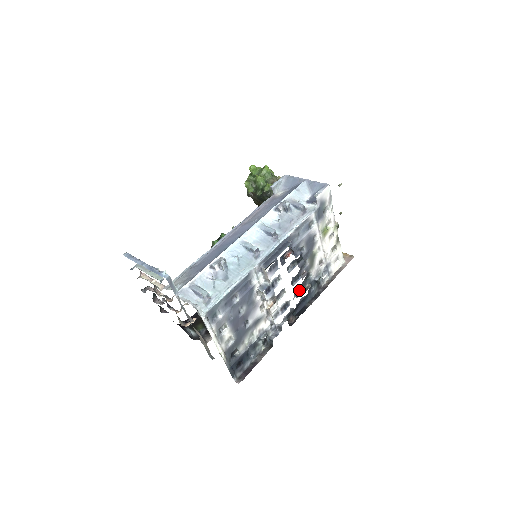
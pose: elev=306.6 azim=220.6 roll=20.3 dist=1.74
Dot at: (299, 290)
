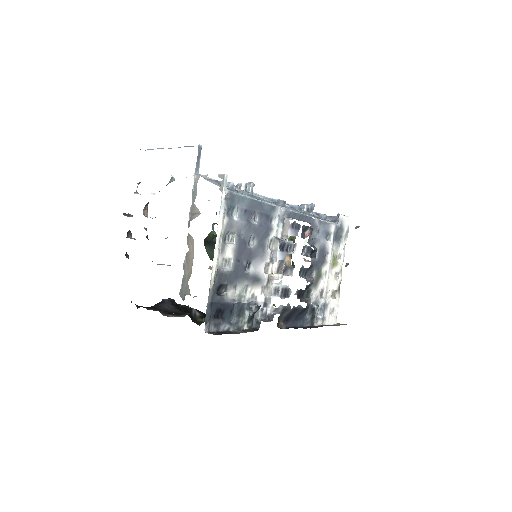
Dot at: (301, 293)
